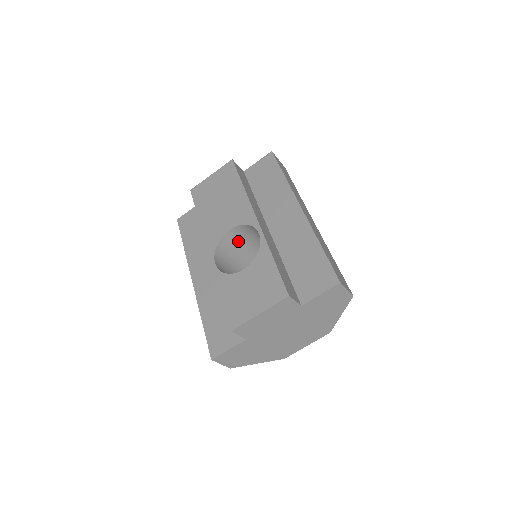
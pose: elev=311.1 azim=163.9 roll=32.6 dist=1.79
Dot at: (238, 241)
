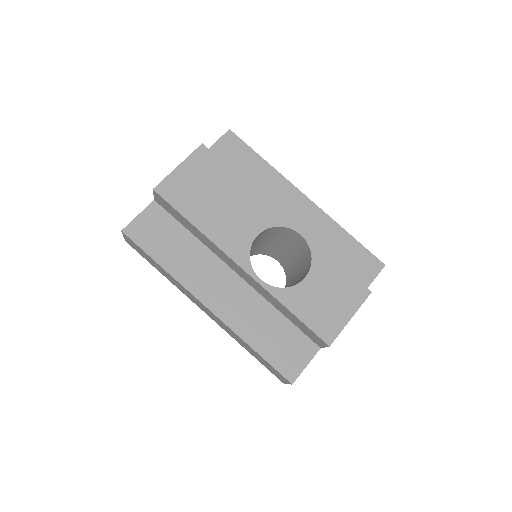
Dot at: occluded
